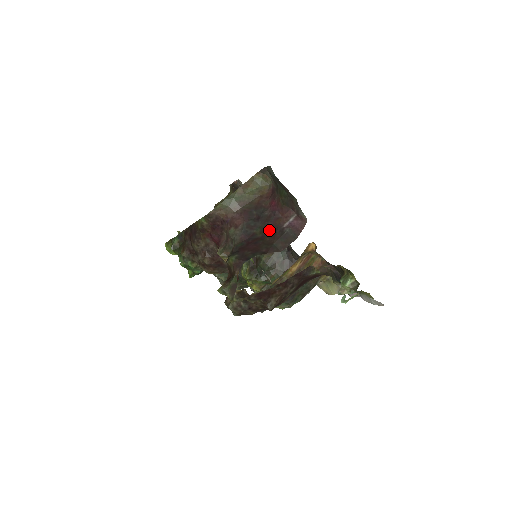
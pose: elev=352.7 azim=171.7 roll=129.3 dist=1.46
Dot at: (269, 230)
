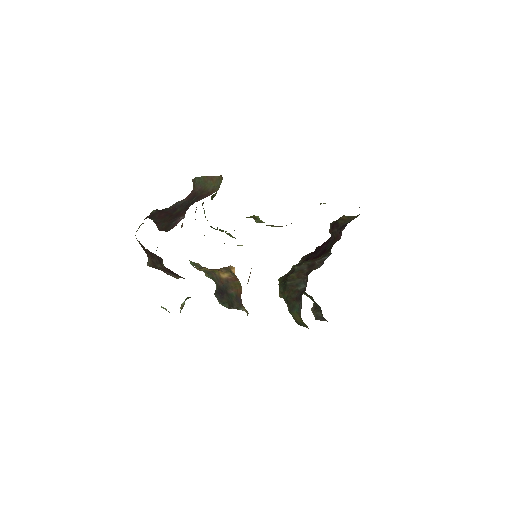
Dot at: (177, 215)
